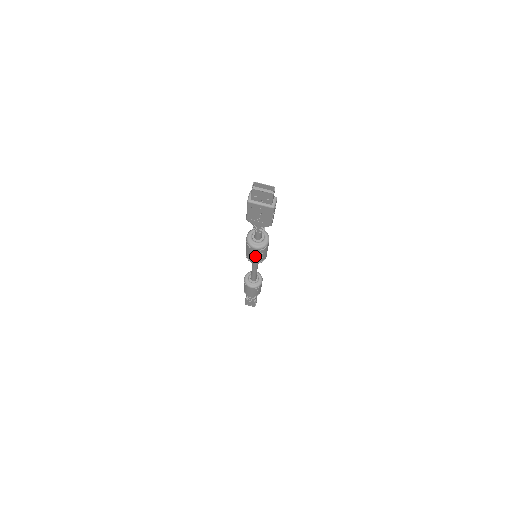
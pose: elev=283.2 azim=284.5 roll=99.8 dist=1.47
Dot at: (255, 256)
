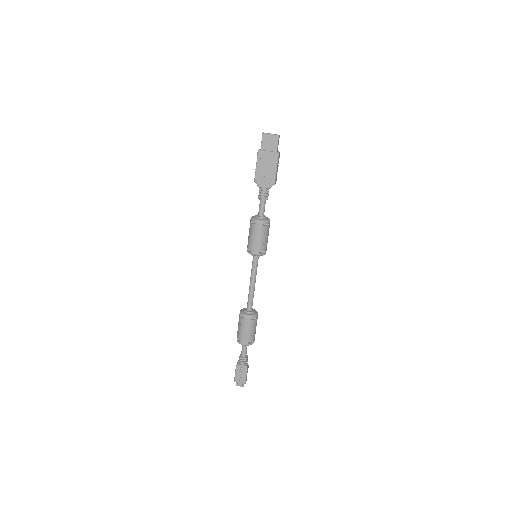
Dot at: (257, 238)
